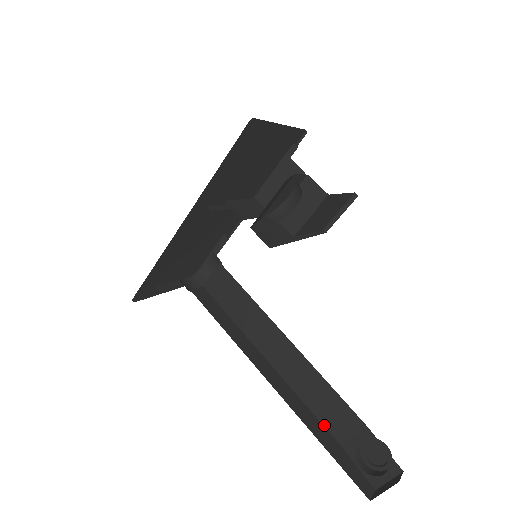
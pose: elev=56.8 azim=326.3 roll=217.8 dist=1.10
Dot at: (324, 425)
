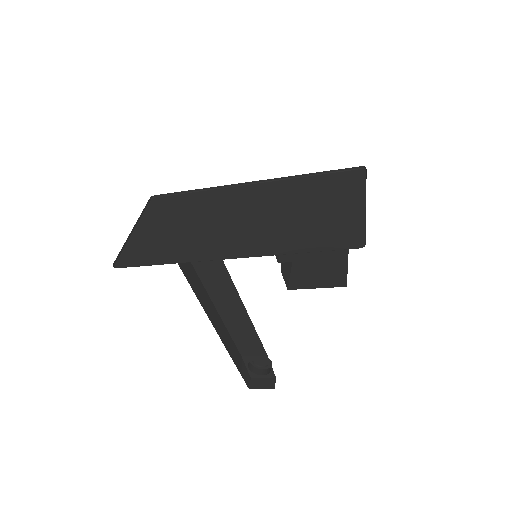
Dot at: (236, 346)
